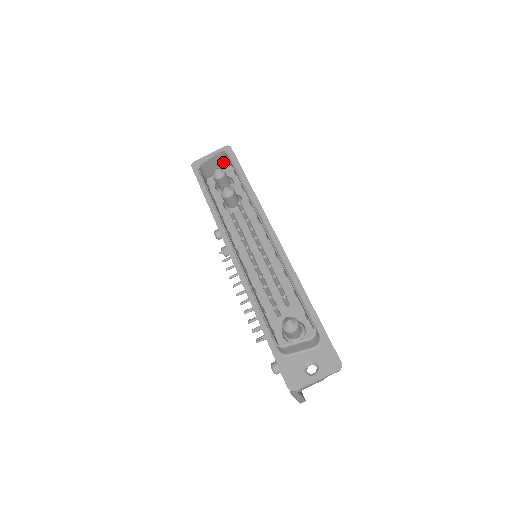
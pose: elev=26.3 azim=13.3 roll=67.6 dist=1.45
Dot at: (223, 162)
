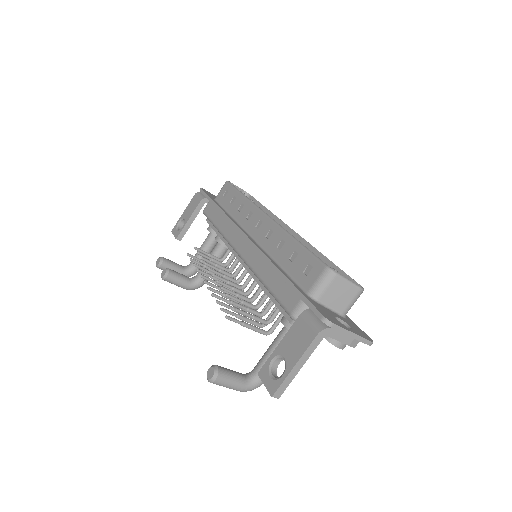
Dot at: occluded
